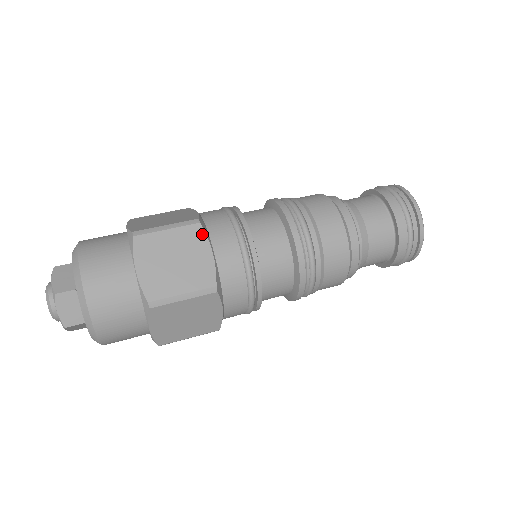
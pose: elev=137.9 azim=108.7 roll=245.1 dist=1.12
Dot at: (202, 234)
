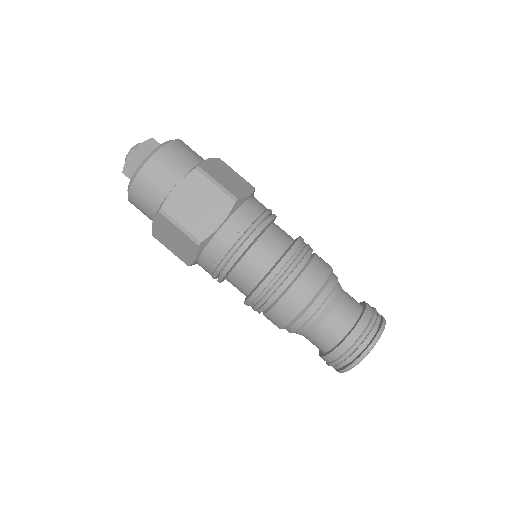
Dot at: (196, 249)
